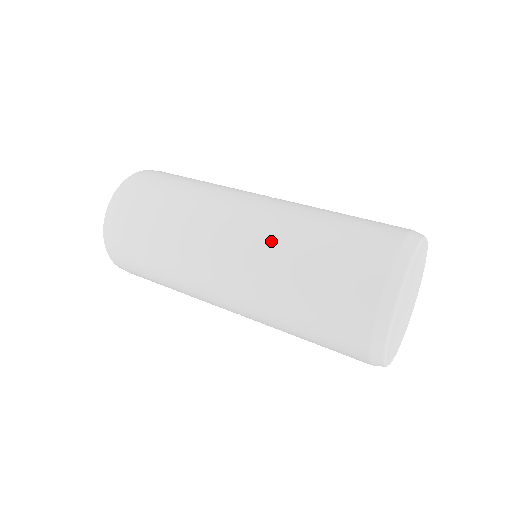
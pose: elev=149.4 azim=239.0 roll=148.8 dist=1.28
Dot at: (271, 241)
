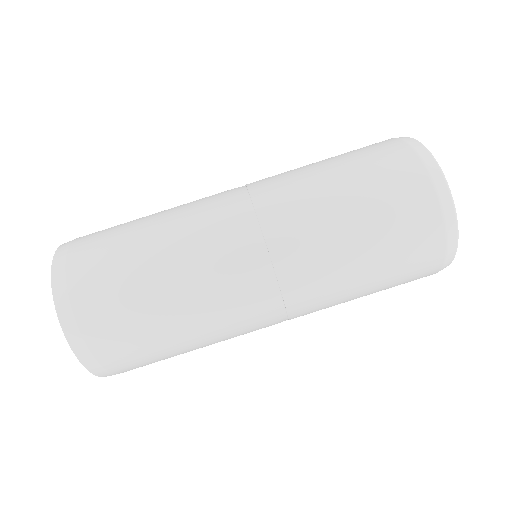
Dot at: (313, 262)
